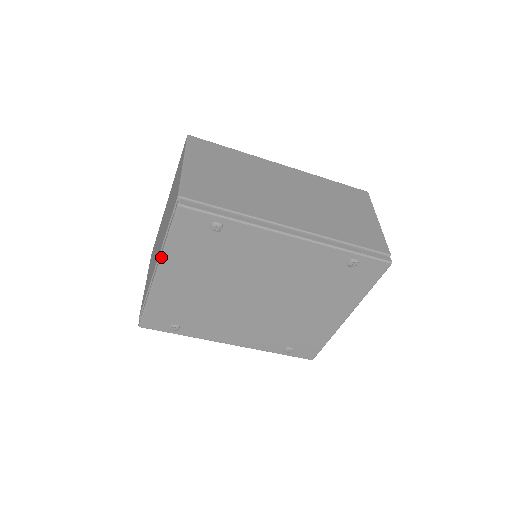
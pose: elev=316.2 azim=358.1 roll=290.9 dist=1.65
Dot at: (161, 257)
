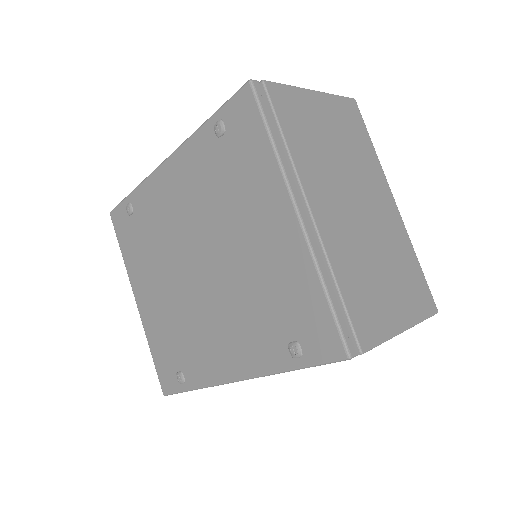
Dot at: (129, 277)
